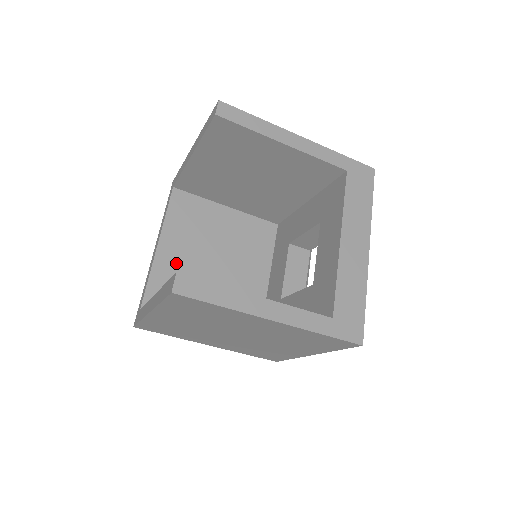
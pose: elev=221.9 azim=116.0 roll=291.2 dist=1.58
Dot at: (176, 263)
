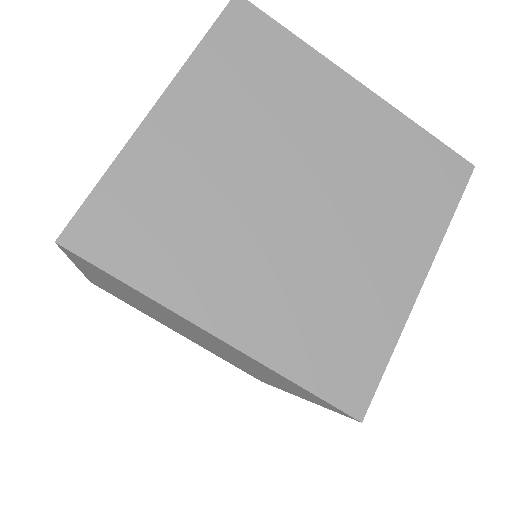
Dot at: occluded
